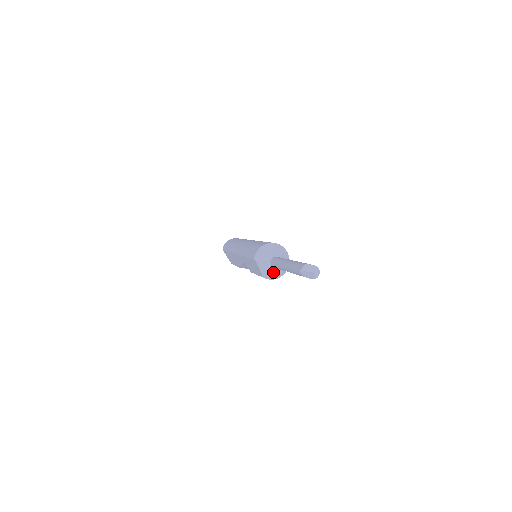
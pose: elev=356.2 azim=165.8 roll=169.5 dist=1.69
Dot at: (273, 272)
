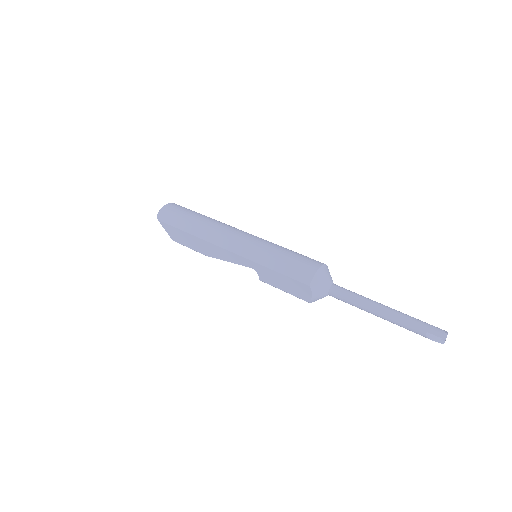
Dot at: occluded
